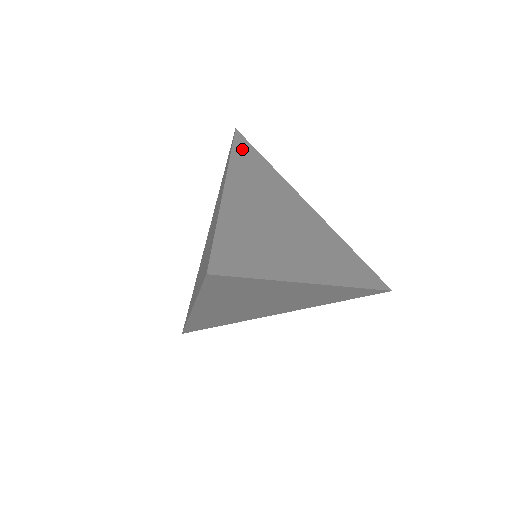
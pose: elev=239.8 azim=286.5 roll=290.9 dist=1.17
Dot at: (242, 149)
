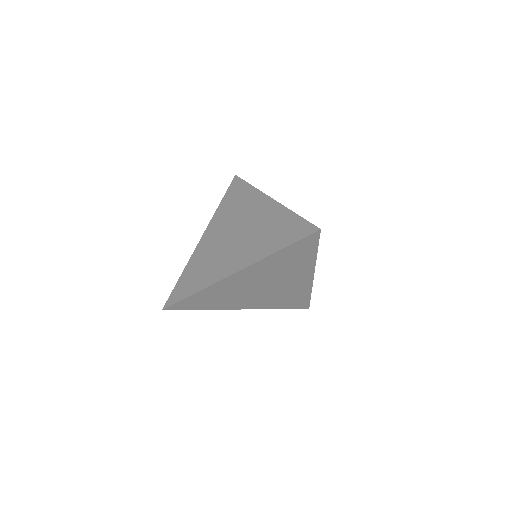
Dot at: occluded
